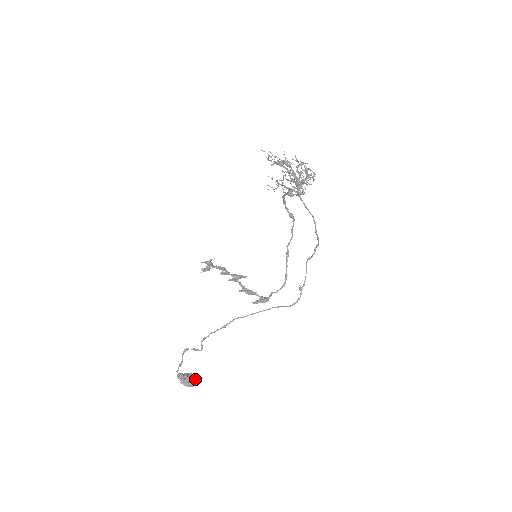
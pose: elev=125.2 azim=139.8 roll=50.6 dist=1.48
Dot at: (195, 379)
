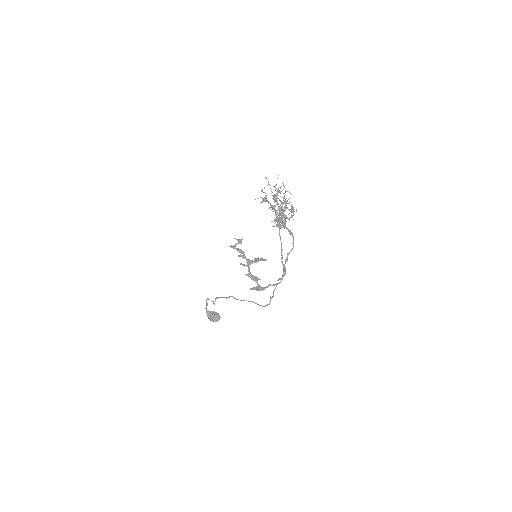
Dot at: (217, 318)
